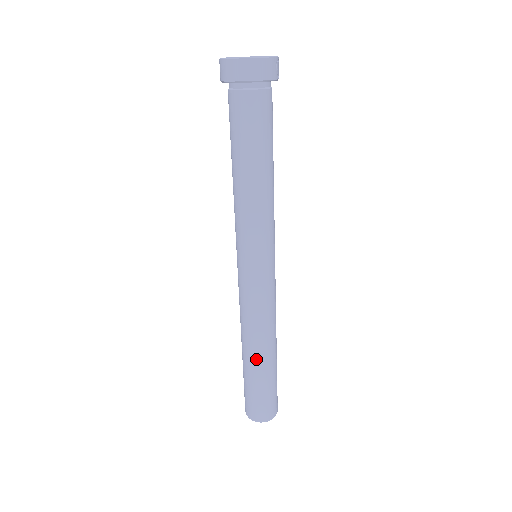
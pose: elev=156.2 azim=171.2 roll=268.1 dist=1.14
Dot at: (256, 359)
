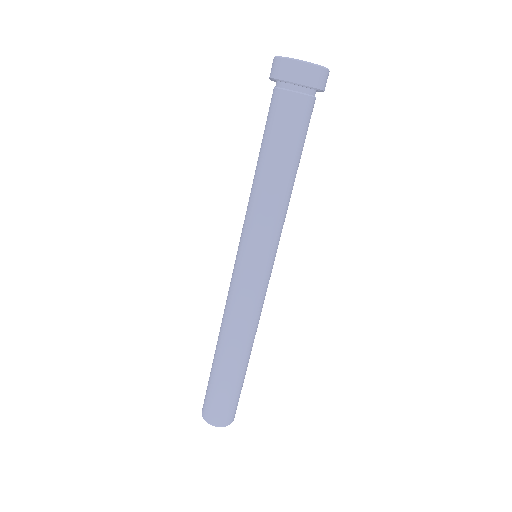
Dot at: (241, 360)
